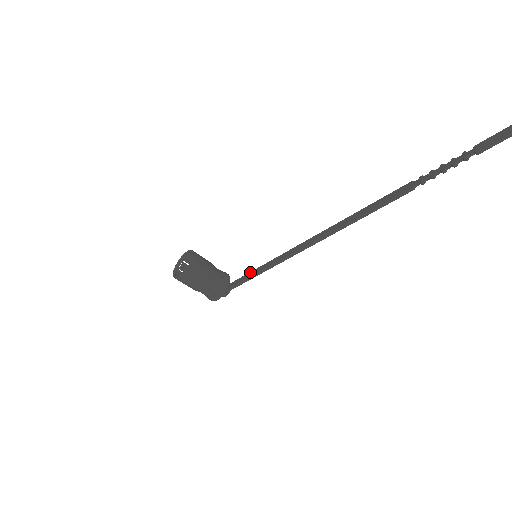
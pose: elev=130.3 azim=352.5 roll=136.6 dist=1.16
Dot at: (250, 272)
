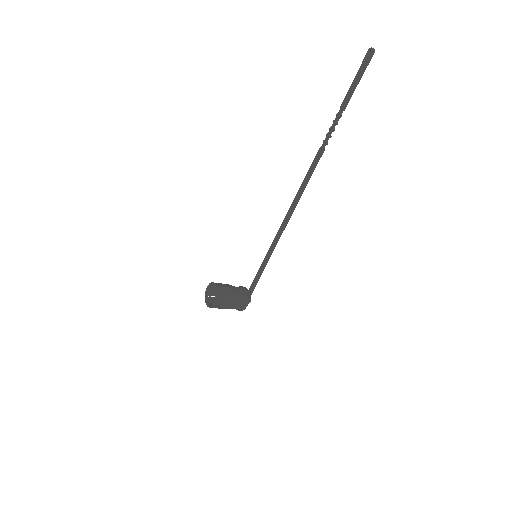
Dot at: (257, 273)
